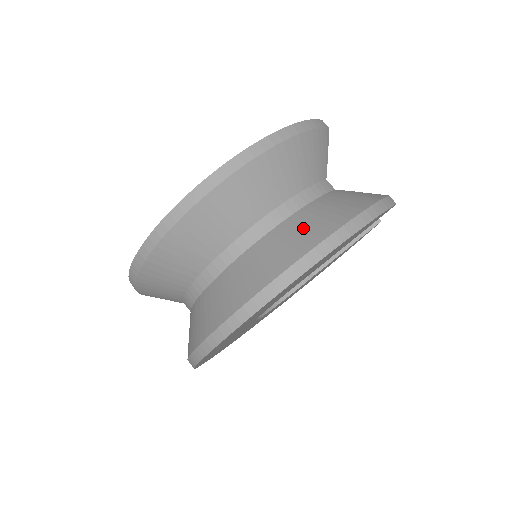
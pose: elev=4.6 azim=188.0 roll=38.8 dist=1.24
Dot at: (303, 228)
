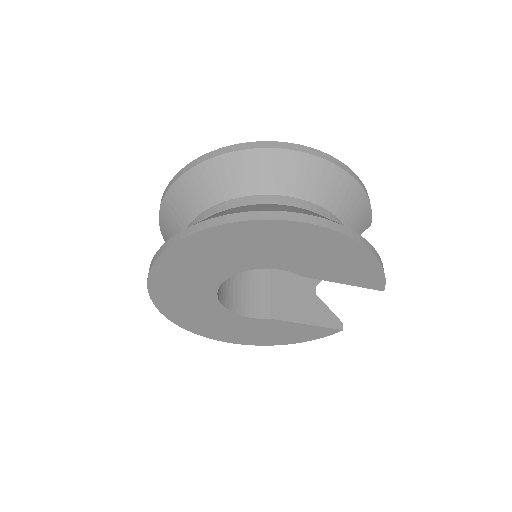
Dot at: occluded
